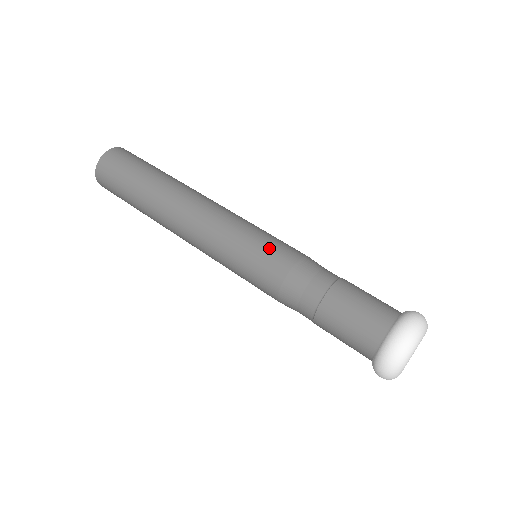
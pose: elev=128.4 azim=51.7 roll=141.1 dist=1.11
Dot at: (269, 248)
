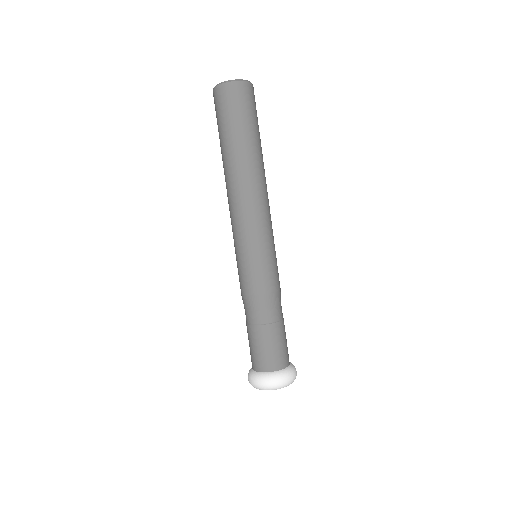
Dot at: (260, 270)
